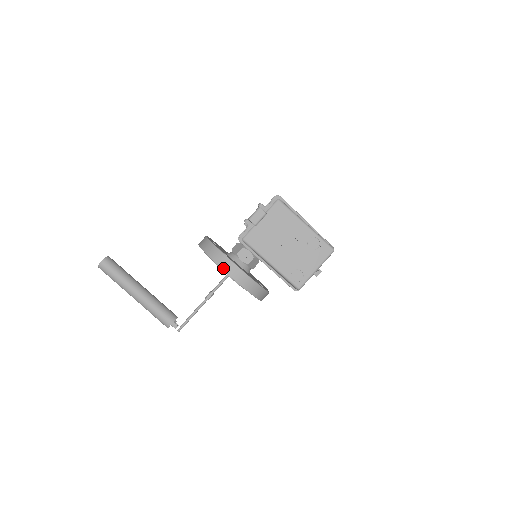
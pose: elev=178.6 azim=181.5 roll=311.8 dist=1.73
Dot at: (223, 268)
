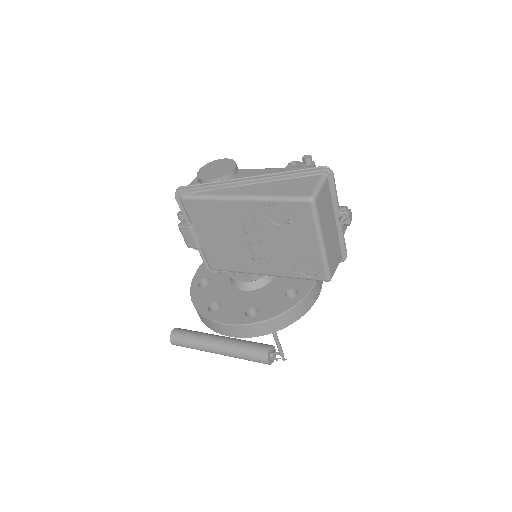
Dot at: (218, 332)
